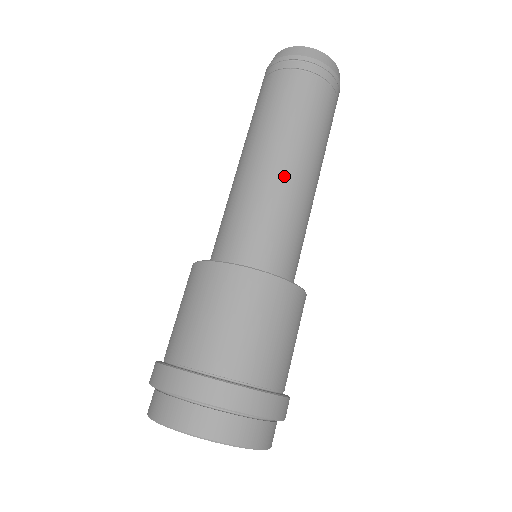
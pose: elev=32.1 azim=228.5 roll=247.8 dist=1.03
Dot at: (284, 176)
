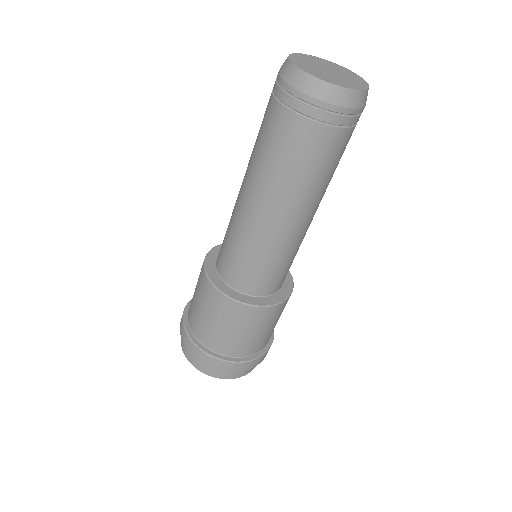
Dot at: (267, 226)
